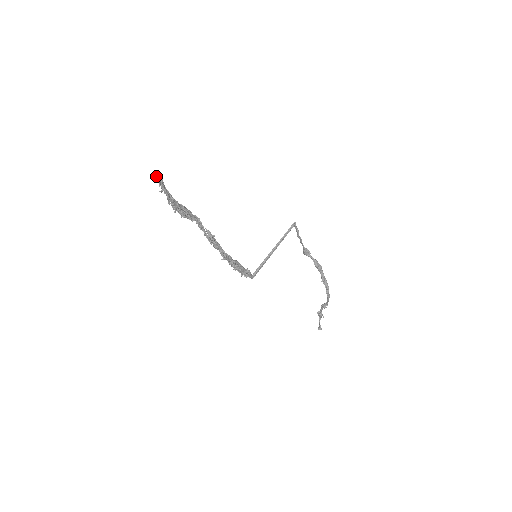
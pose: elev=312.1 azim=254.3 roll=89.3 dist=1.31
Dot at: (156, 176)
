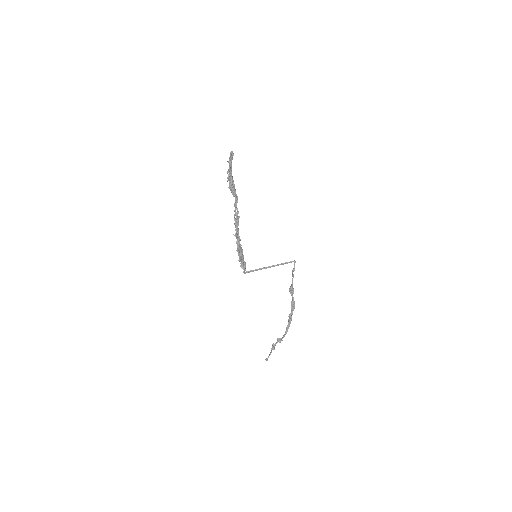
Dot at: (231, 151)
